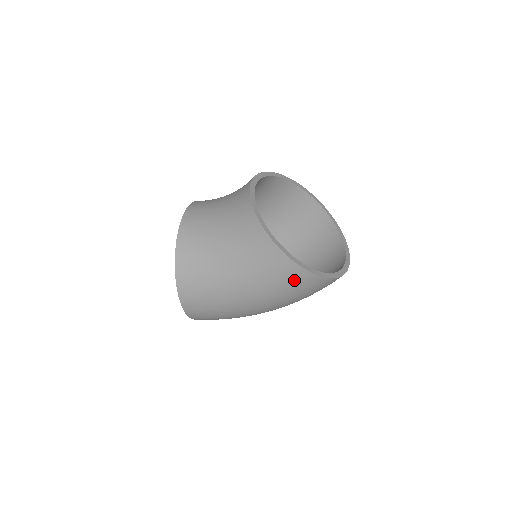
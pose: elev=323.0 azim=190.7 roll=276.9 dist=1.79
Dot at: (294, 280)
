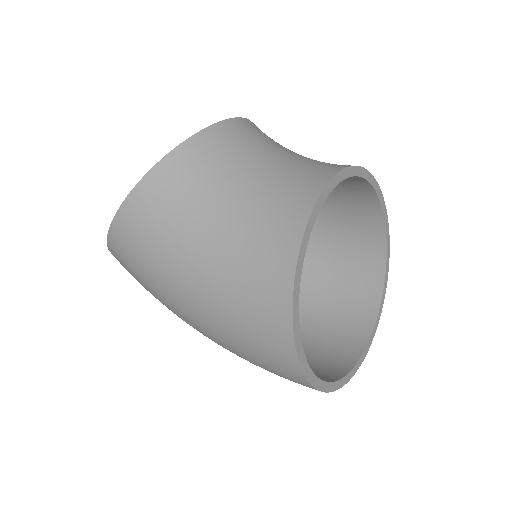
Dot at: (270, 352)
